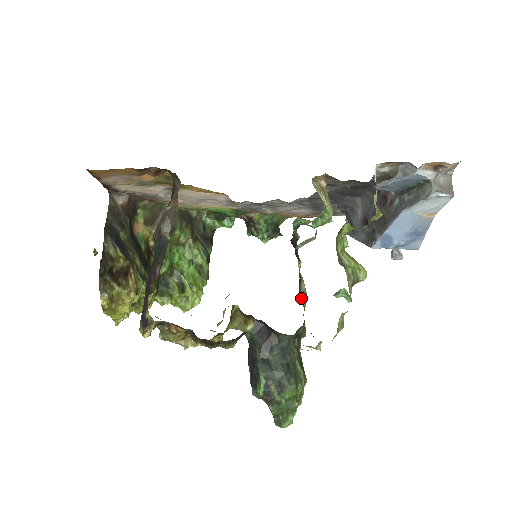
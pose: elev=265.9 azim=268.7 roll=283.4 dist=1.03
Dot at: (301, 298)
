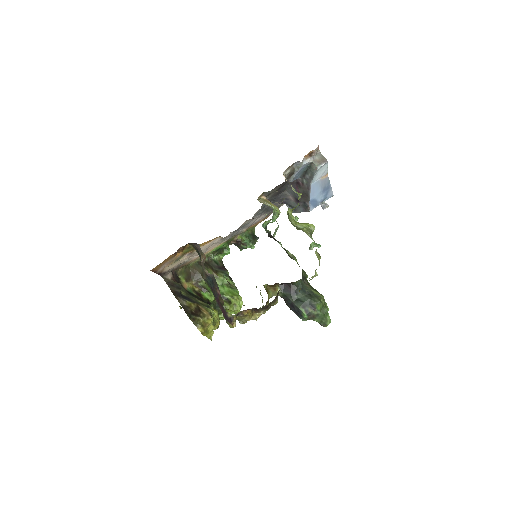
Dot at: (293, 259)
